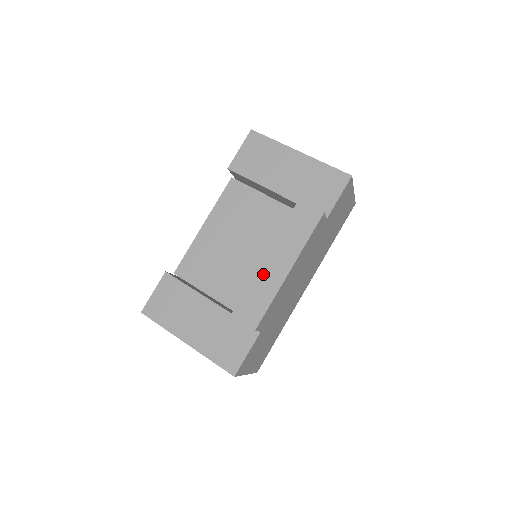
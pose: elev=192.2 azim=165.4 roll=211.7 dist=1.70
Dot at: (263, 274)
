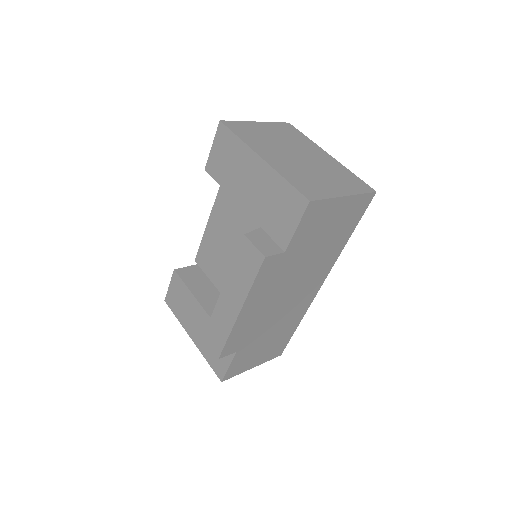
Dot at: (221, 308)
